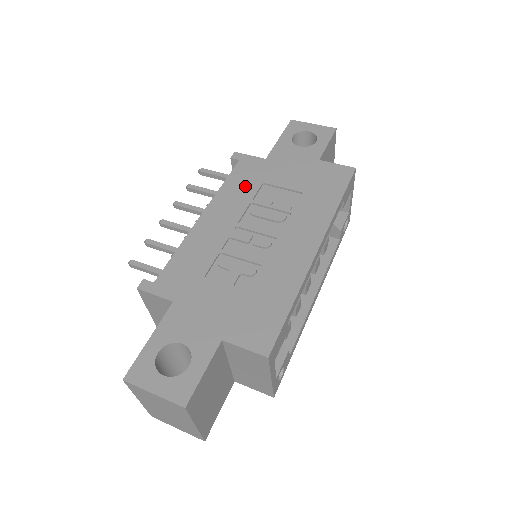
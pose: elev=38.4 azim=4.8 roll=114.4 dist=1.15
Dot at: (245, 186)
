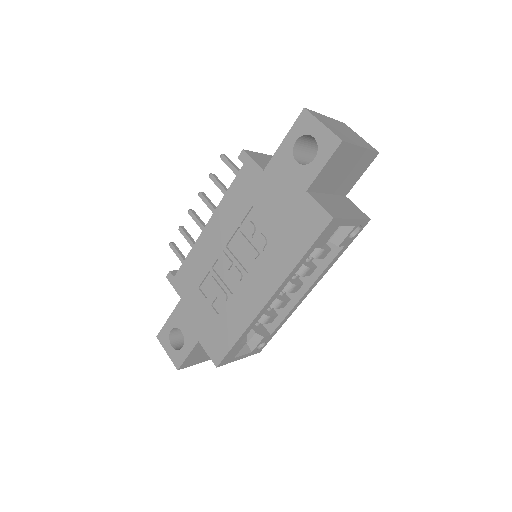
Dot at: (239, 204)
